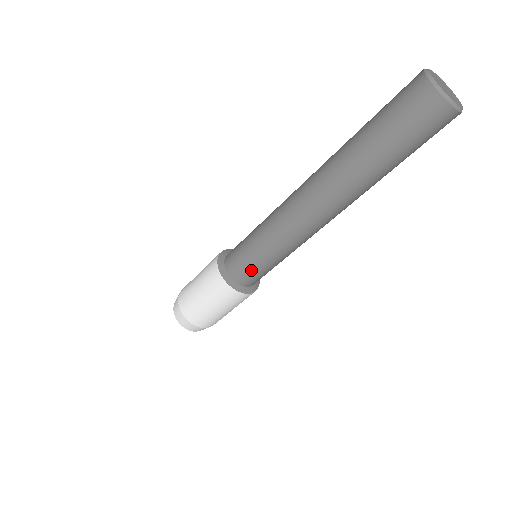
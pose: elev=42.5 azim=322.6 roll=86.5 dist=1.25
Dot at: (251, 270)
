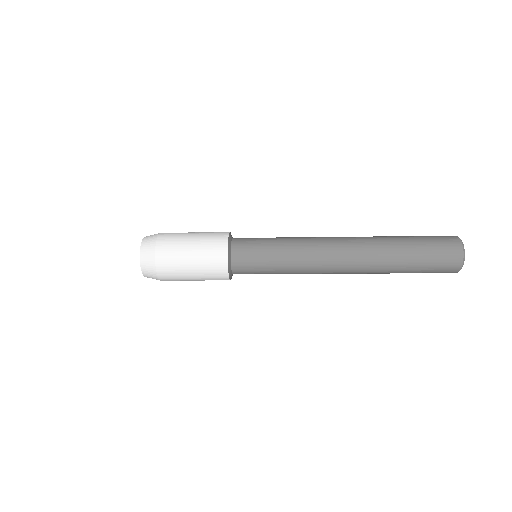
Dot at: occluded
